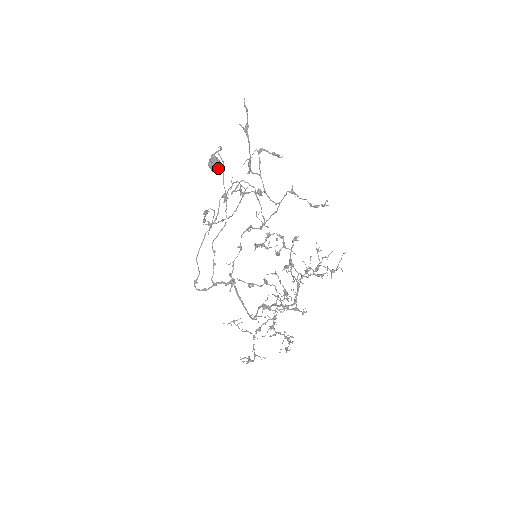
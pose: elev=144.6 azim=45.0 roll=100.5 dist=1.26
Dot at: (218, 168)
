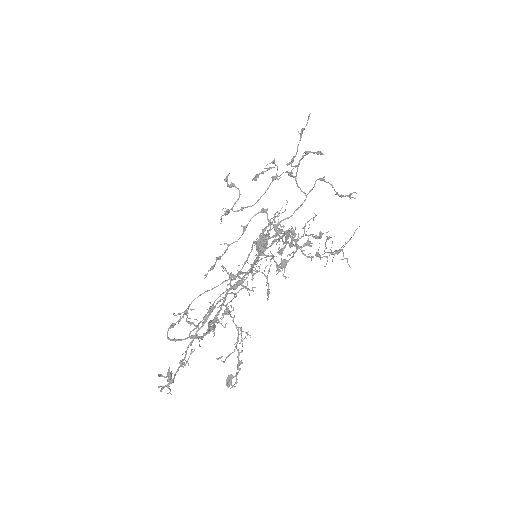
Dot at: (263, 249)
